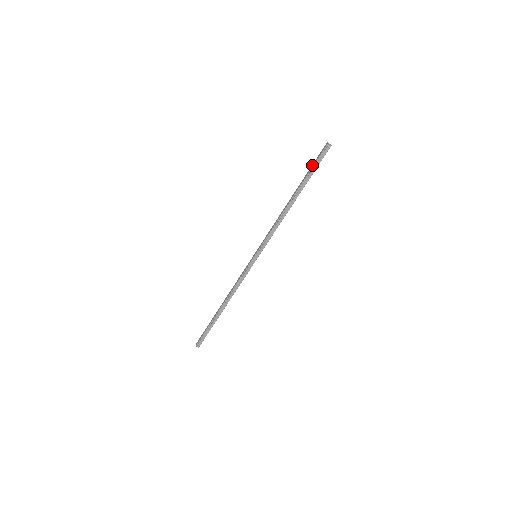
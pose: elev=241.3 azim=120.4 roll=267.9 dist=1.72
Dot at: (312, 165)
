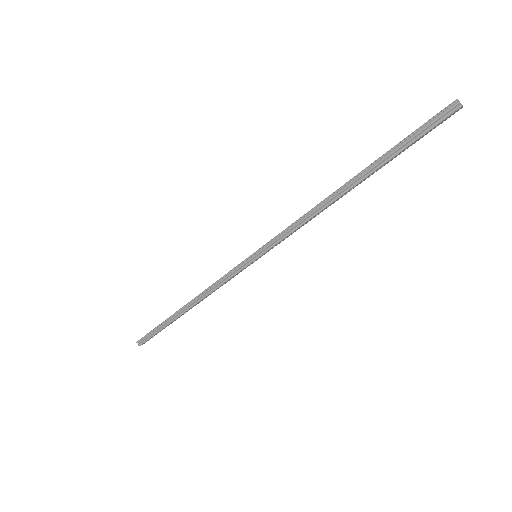
Dot at: (409, 135)
